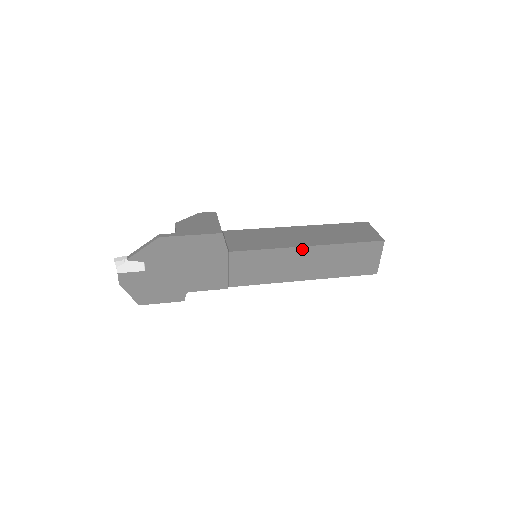
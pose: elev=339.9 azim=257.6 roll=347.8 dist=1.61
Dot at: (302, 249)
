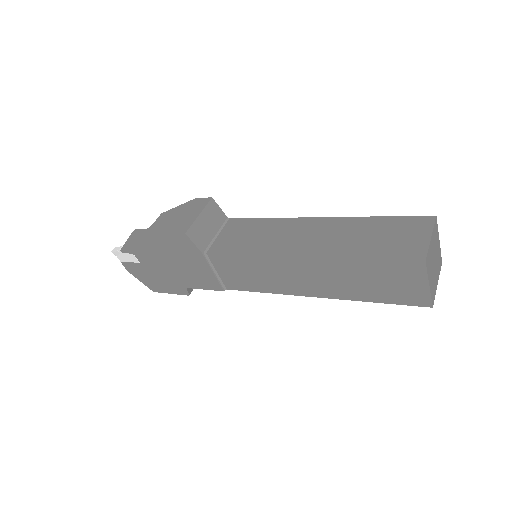
Dot at: (292, 259)
